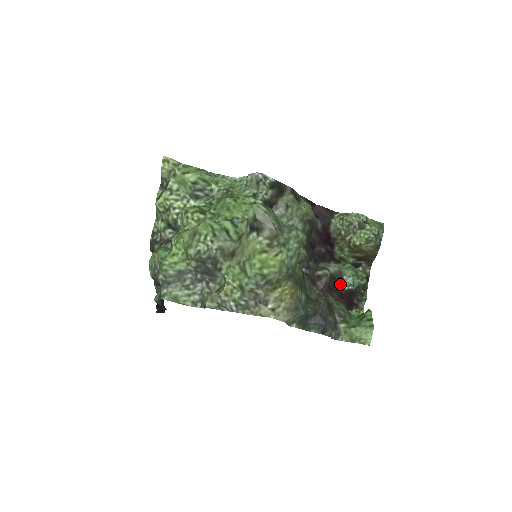
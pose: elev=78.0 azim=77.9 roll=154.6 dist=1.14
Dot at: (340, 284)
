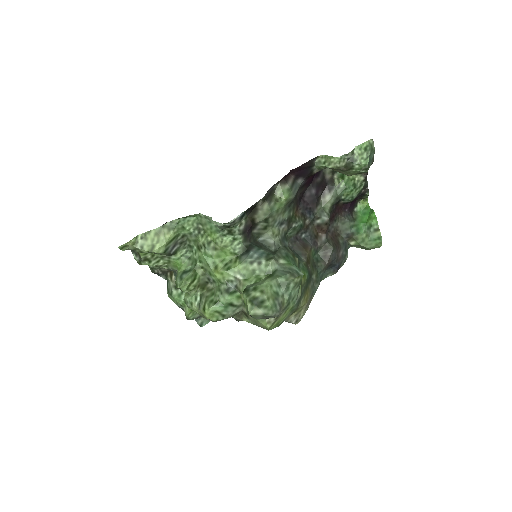
Dot at: (340, 202)
